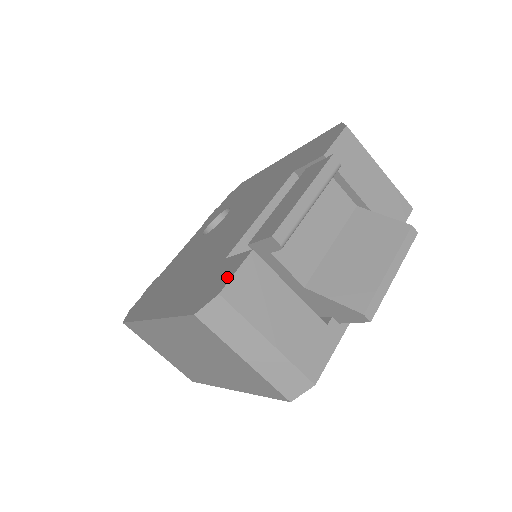
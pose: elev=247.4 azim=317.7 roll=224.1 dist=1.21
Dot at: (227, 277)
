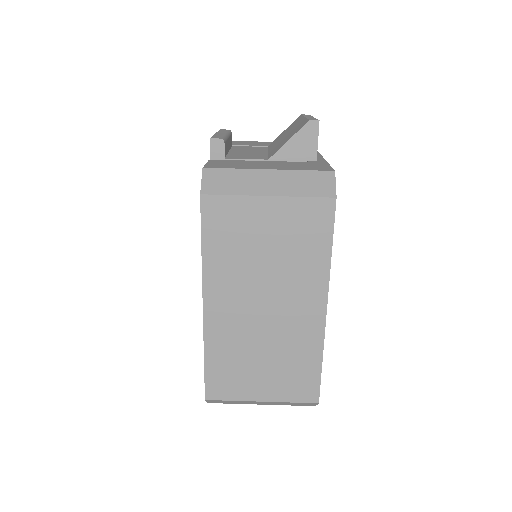
Dot at: occluded
